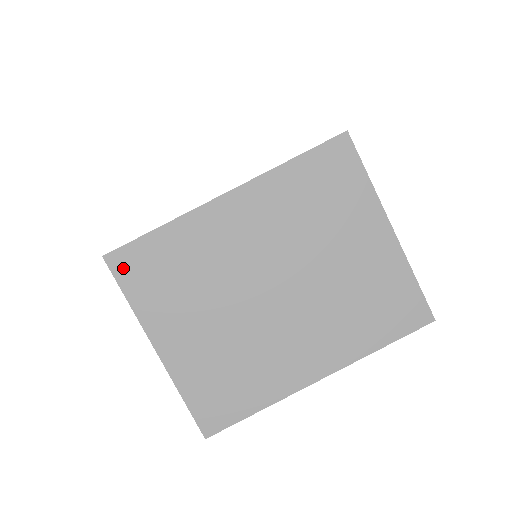
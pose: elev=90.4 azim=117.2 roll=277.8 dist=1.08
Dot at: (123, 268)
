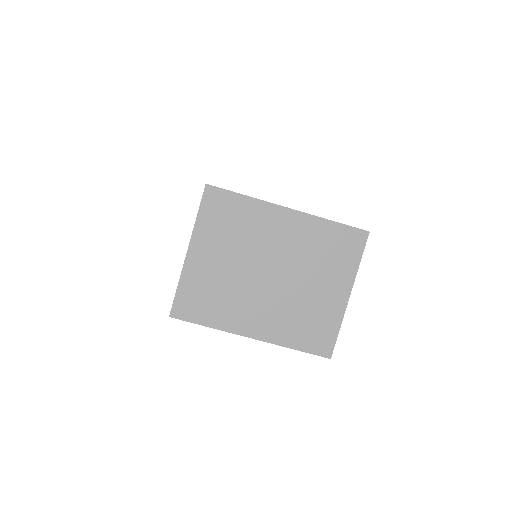
Dot at: (210, 198)
